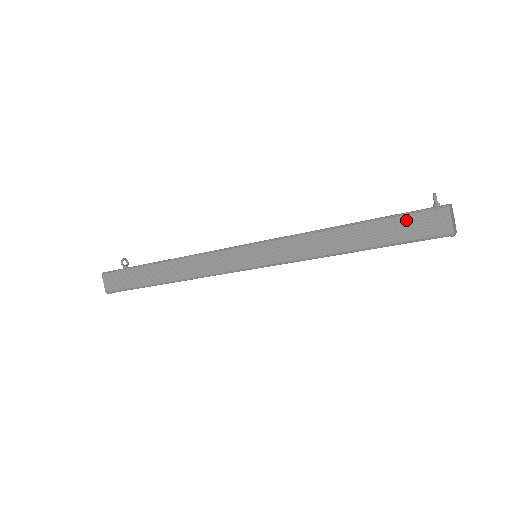
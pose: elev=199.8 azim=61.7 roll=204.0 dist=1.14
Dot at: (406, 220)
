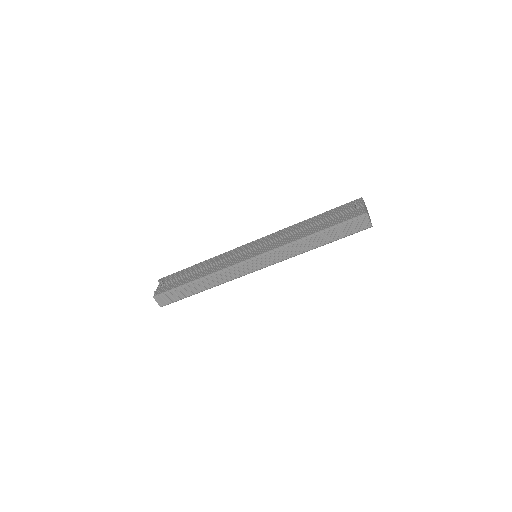
Dot at: (346, 225)
